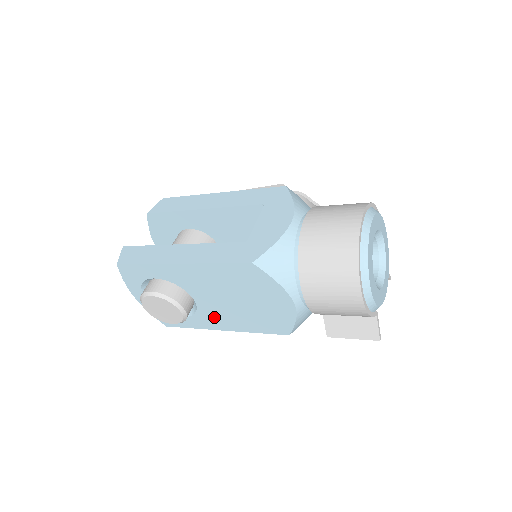
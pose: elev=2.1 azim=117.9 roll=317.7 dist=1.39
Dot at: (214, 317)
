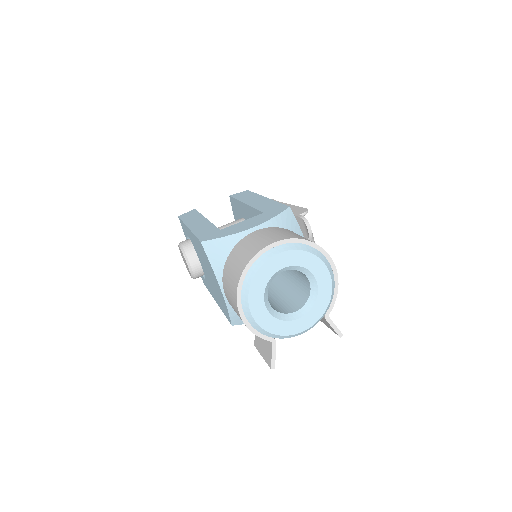
Dot at: (210, 286)
